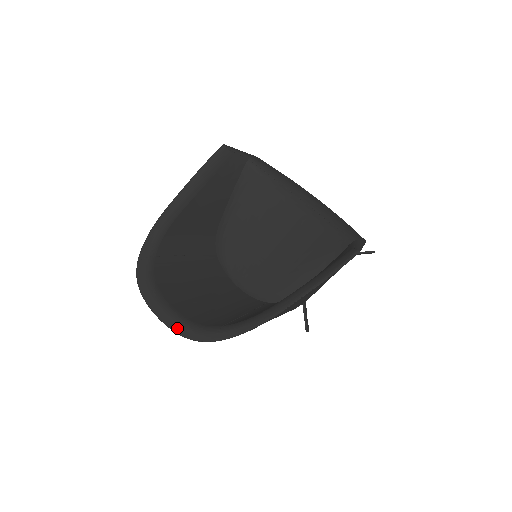
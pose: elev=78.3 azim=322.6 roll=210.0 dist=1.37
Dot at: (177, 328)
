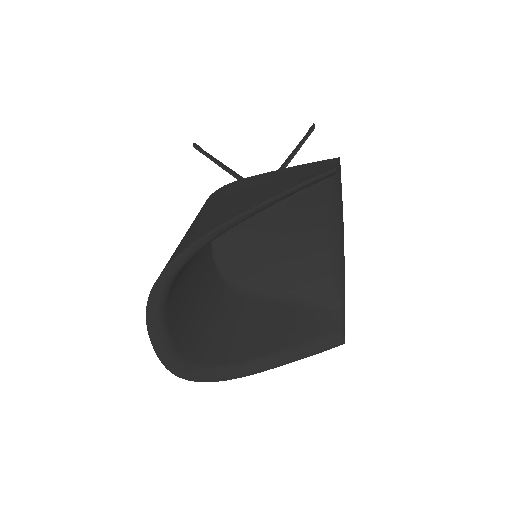
Dot at: (168, 362)
